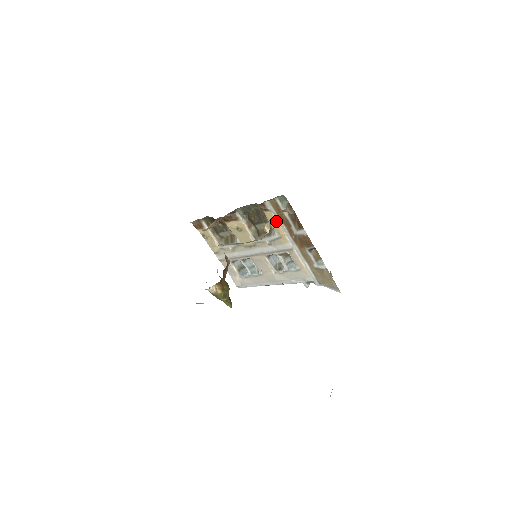
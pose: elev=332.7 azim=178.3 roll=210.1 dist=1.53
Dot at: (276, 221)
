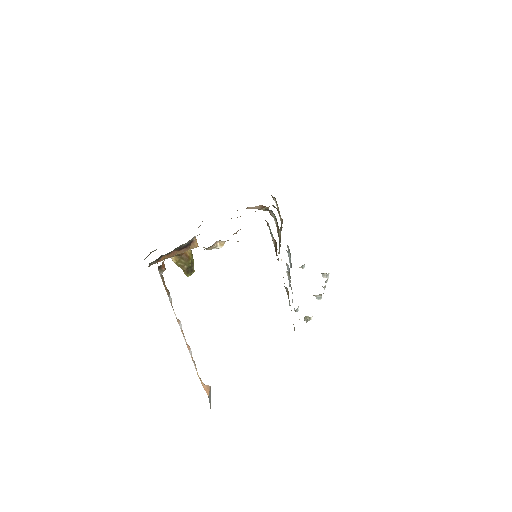
Dot at: occluded
